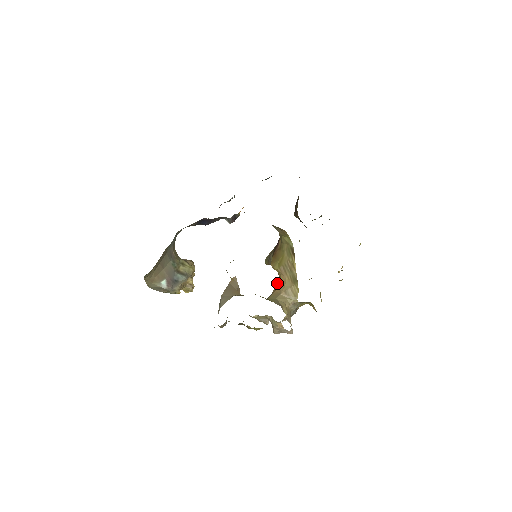
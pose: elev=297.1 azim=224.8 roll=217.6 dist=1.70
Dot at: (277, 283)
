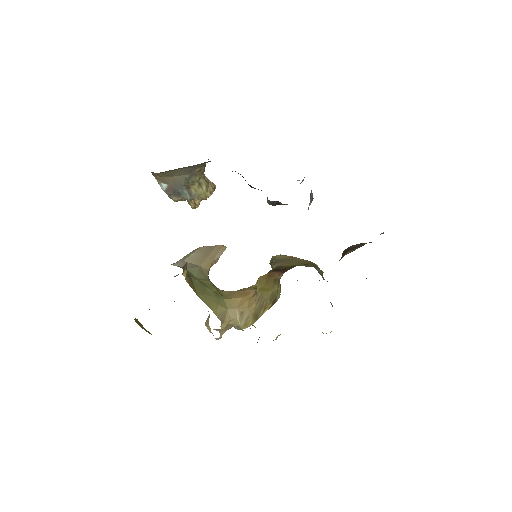
Dot at: (254, 290)
